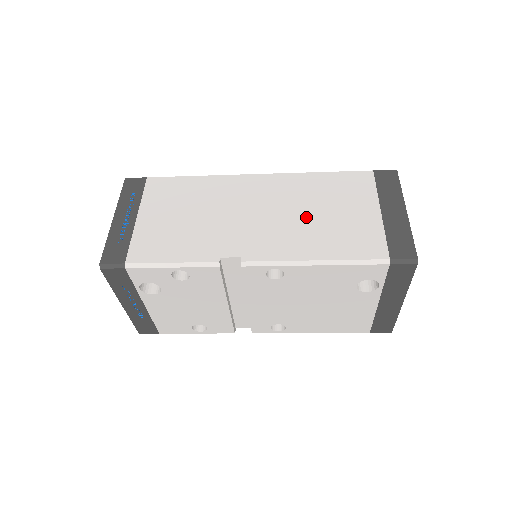
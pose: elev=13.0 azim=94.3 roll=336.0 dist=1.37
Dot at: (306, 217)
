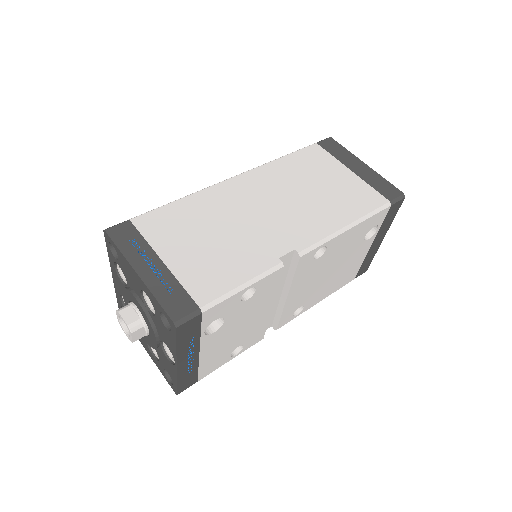
Dot at: (308, 196)
